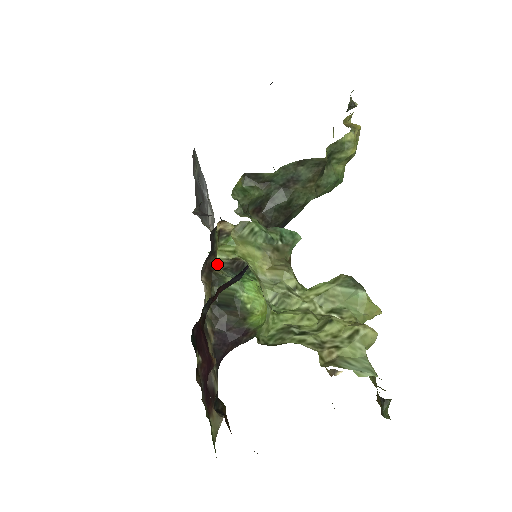
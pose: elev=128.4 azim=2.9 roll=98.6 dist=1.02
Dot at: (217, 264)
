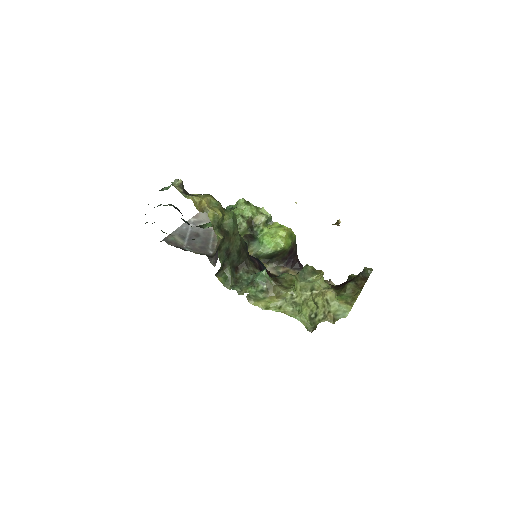
Dot at: occluded
